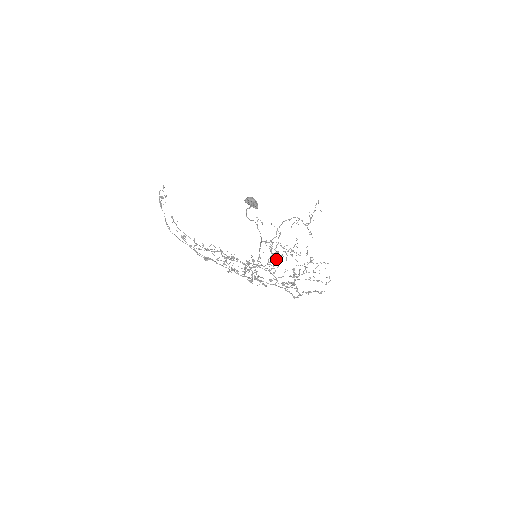
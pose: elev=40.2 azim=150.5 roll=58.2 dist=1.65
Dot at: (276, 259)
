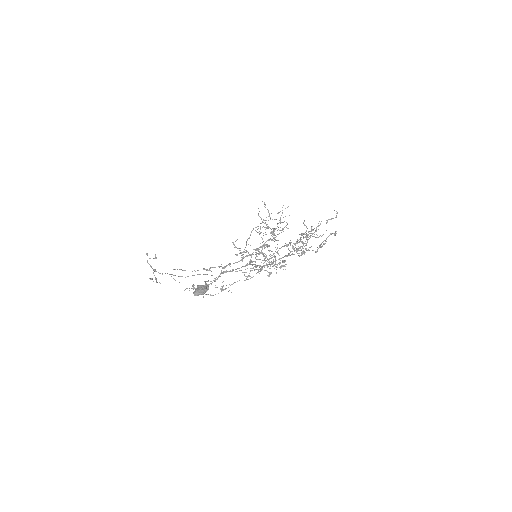
Dot at: occluded
